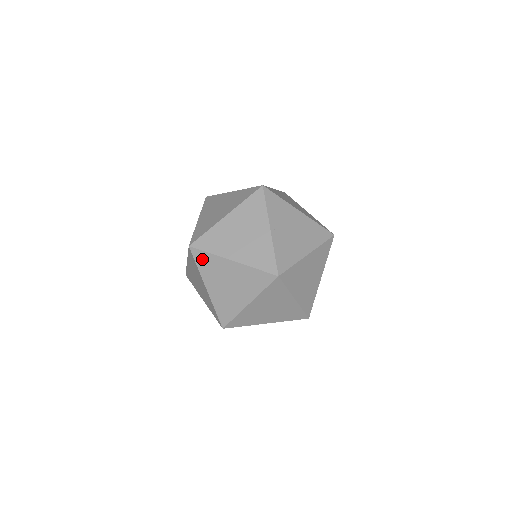
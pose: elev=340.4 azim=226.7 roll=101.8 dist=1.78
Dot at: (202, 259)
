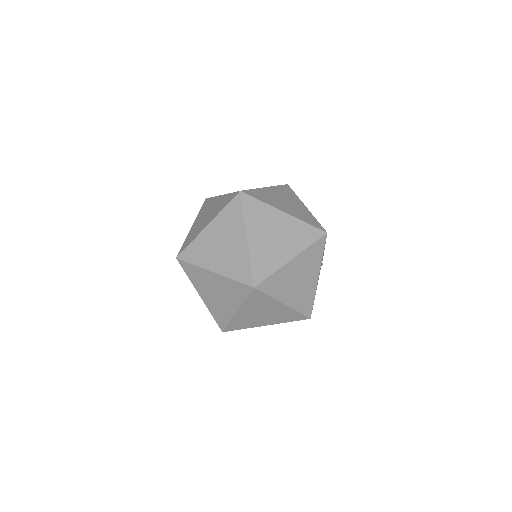
Dot at: (256, 195)
